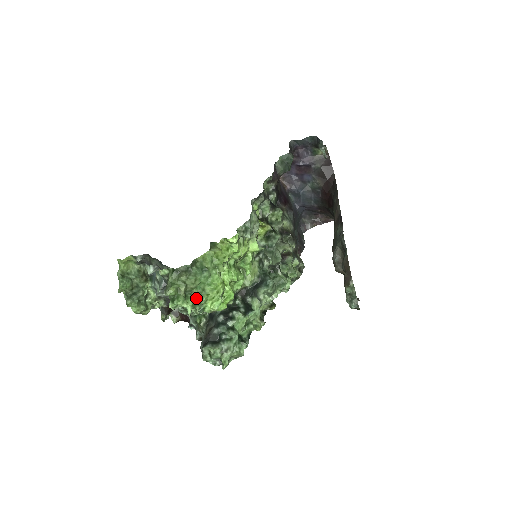
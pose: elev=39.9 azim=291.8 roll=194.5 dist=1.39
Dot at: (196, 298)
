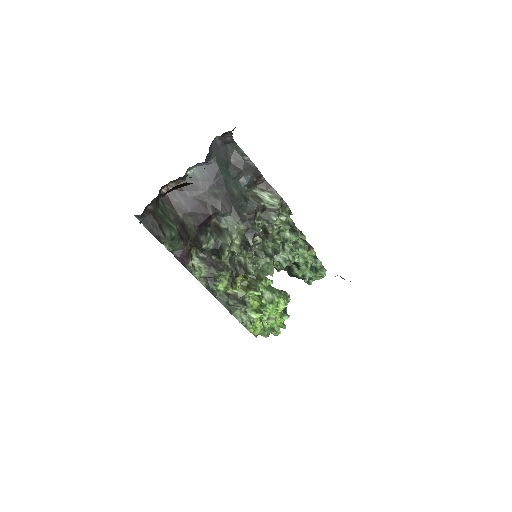
Dot at: occluded
